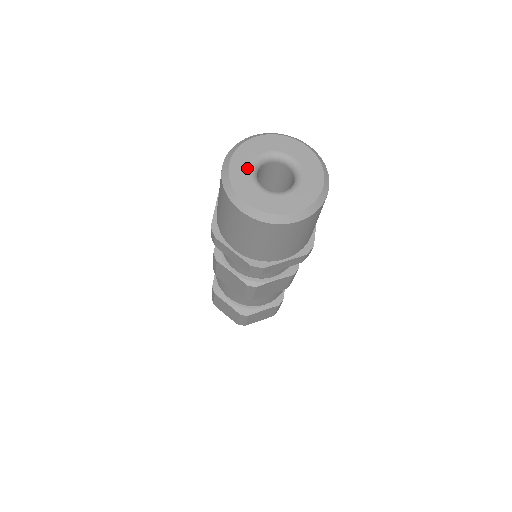
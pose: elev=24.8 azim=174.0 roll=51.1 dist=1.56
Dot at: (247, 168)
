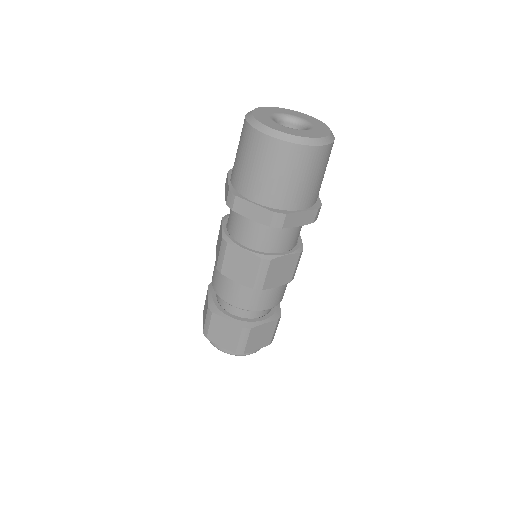
Dot at: (267, 117)
